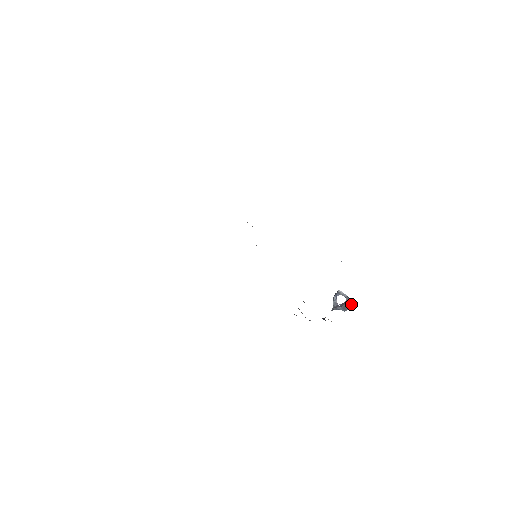
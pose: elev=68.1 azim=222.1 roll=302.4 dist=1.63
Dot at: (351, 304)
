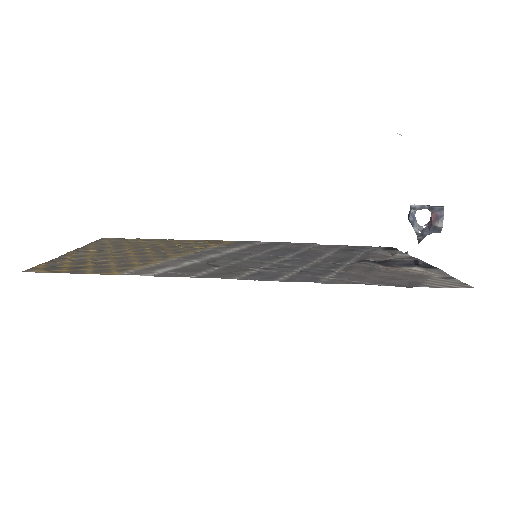
Dot at: (443, 215)
